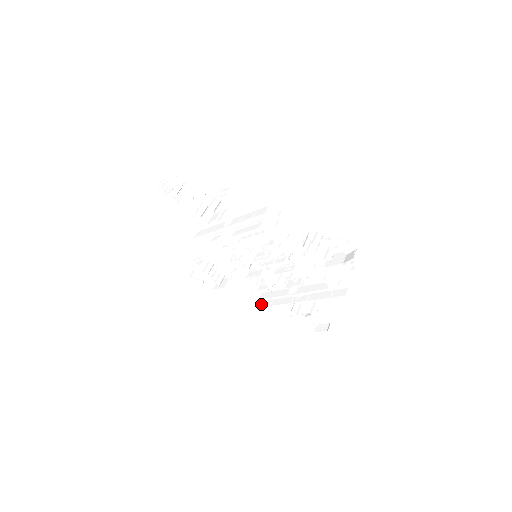
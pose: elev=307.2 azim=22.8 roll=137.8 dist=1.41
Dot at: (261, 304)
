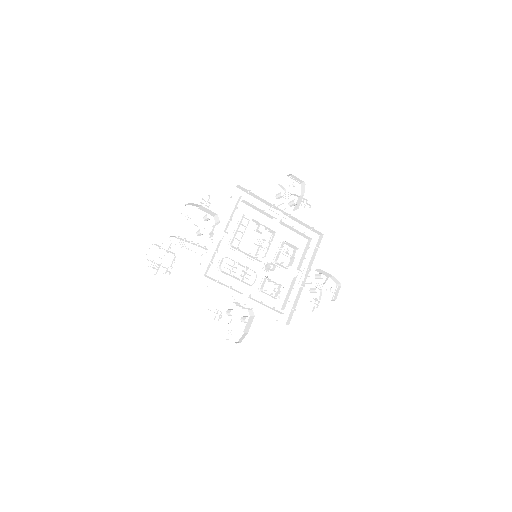
Dot at: (288, 322)
